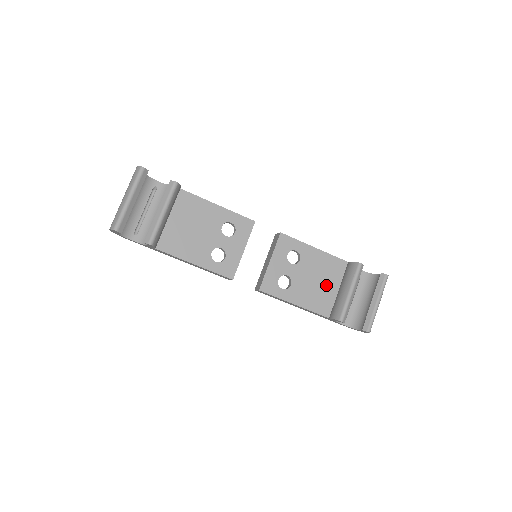
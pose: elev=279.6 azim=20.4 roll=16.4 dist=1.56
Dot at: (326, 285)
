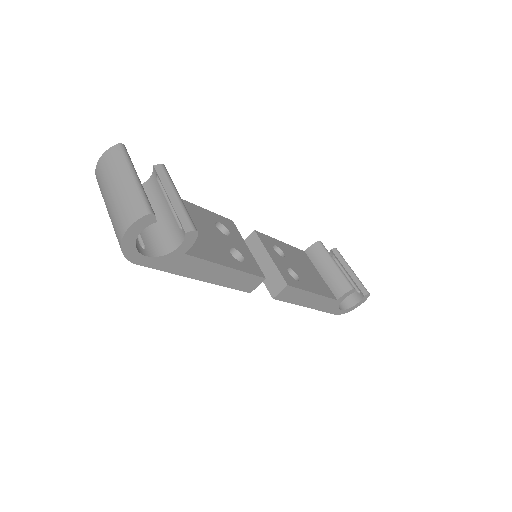
Dot at: (312, 272)
